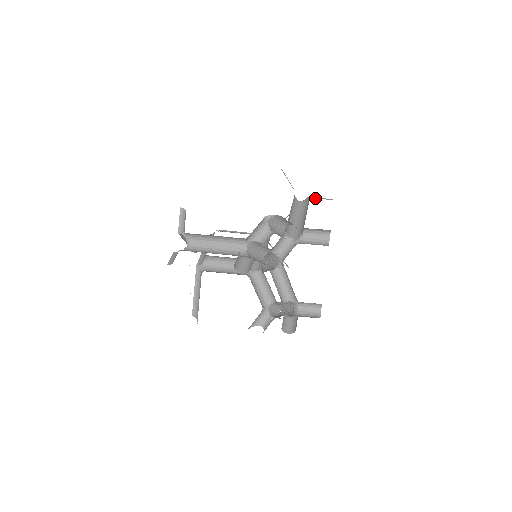
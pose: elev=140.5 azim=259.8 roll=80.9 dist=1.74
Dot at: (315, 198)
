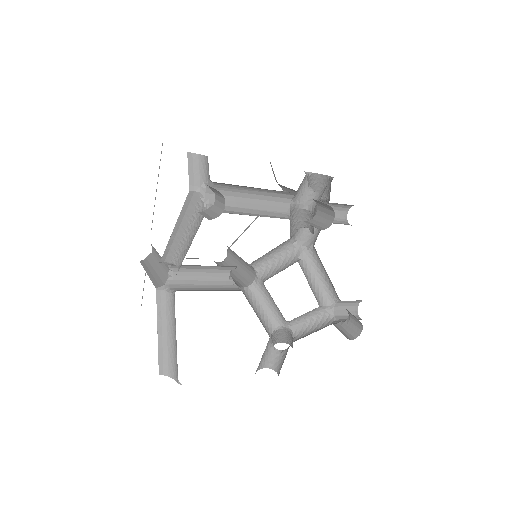
Dot at: occluded
